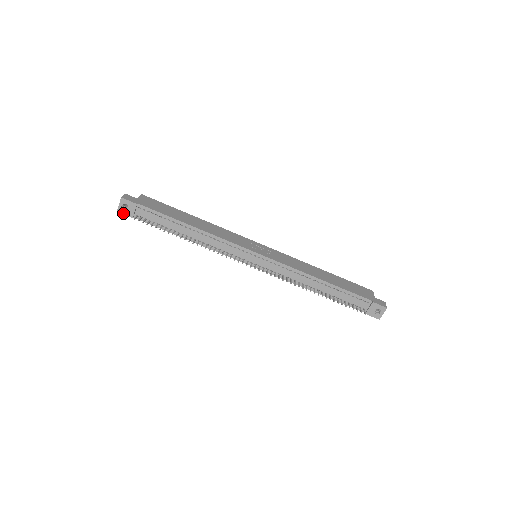
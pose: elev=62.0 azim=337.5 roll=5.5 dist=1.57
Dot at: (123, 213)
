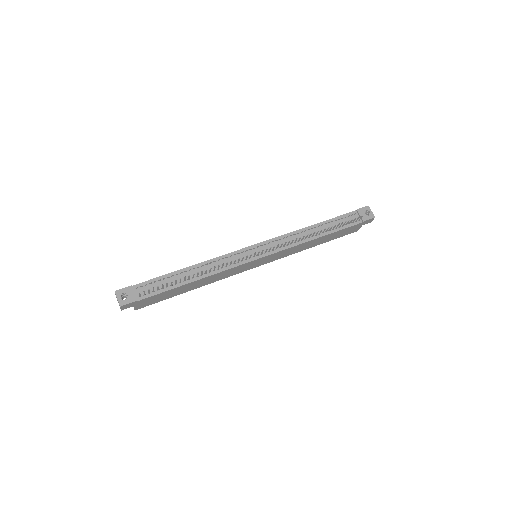
Dot at: (126, 303)
